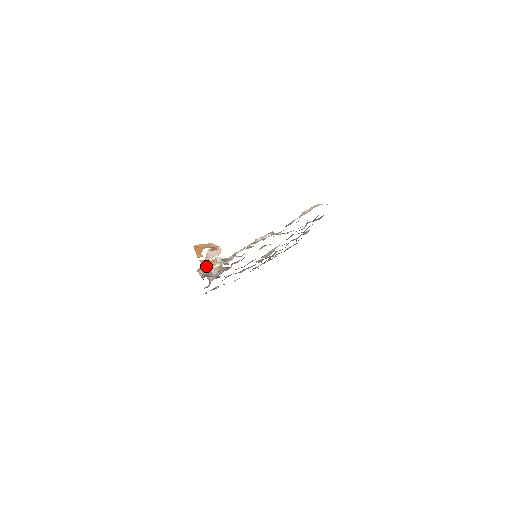
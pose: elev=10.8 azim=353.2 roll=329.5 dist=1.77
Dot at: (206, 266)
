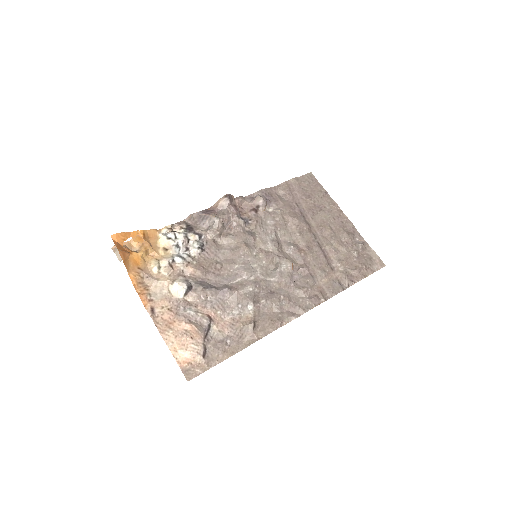
Dot at: (135, 241)
